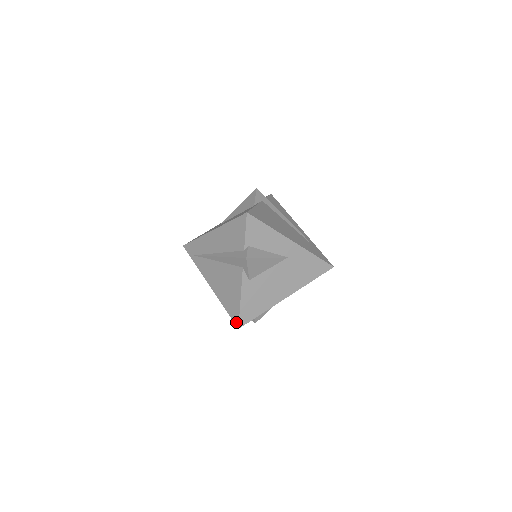
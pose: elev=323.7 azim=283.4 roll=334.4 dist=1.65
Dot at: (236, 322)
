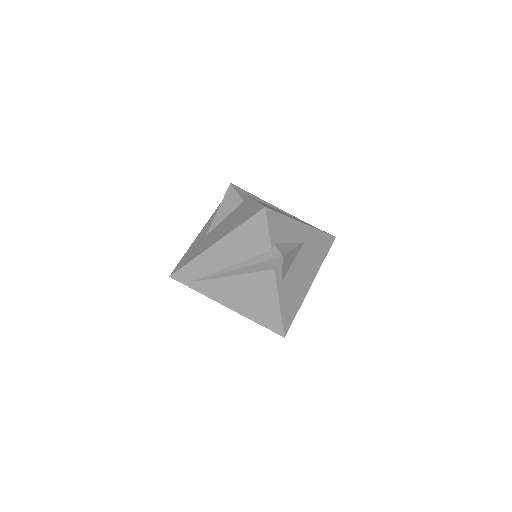
Dot at: (279, 332)
